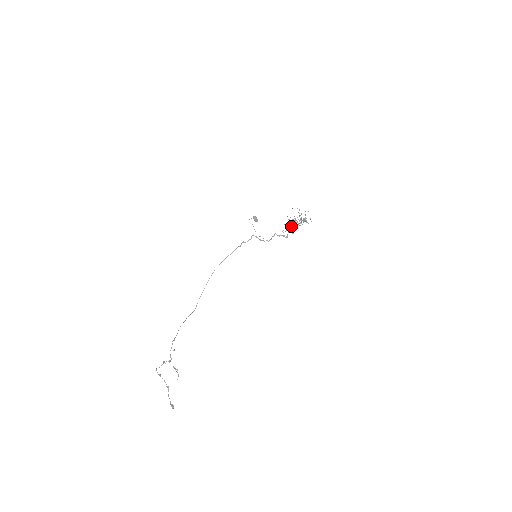
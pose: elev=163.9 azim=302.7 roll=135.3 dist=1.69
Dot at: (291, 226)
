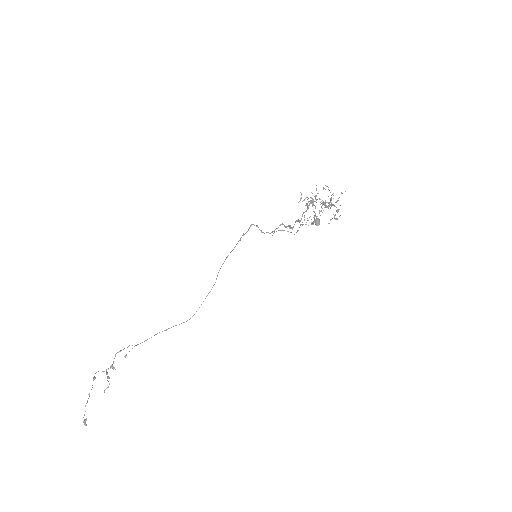
Dot at: (314, 216)
